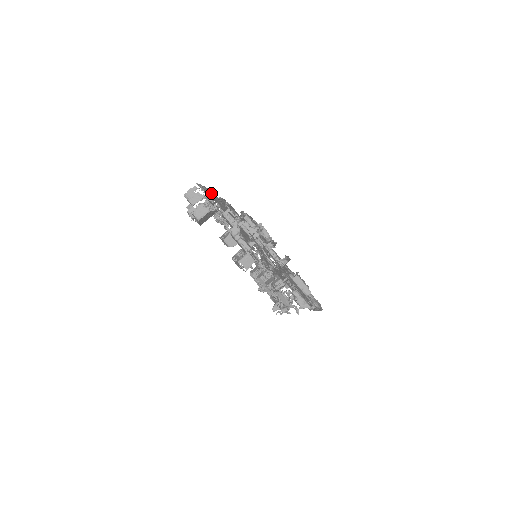
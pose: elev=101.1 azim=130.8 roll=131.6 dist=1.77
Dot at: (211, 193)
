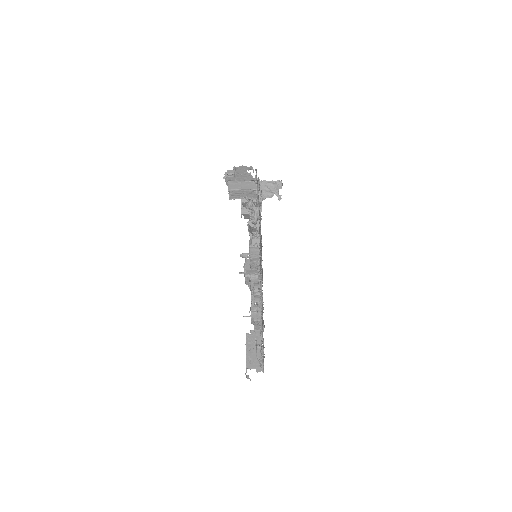
Dot at: occluded
